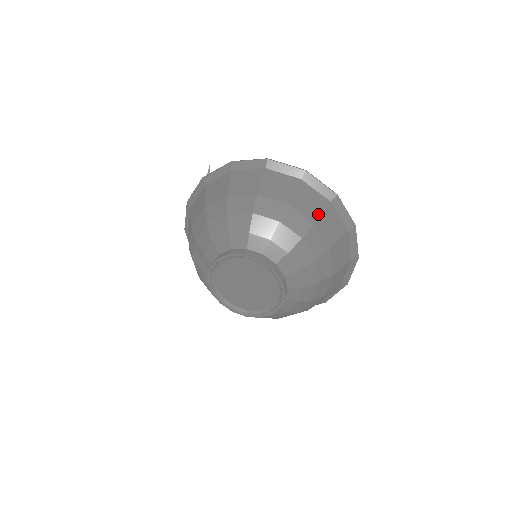
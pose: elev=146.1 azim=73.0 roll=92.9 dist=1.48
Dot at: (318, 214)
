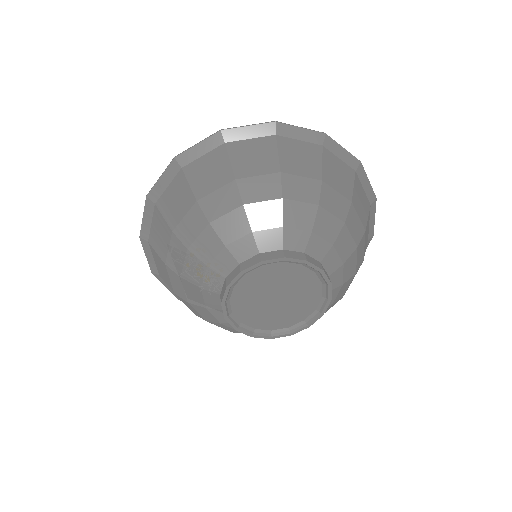
Dot at: (351, 188)
